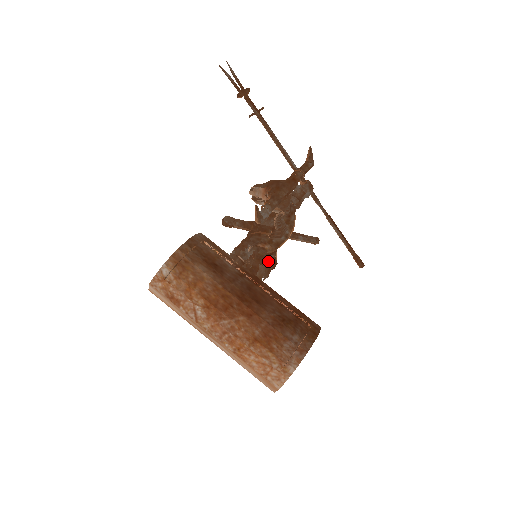
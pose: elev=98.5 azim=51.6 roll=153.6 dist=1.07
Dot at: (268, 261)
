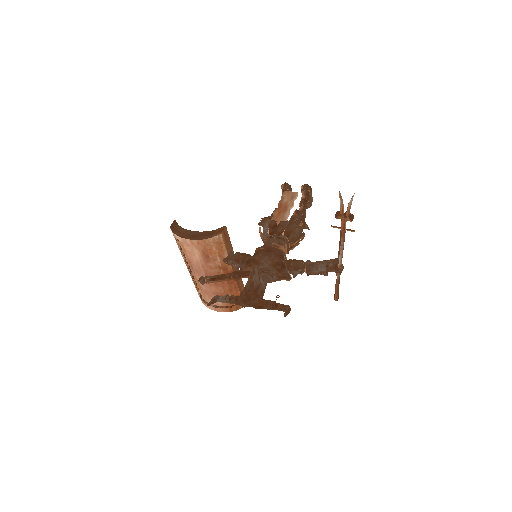
Dot at: occluded
